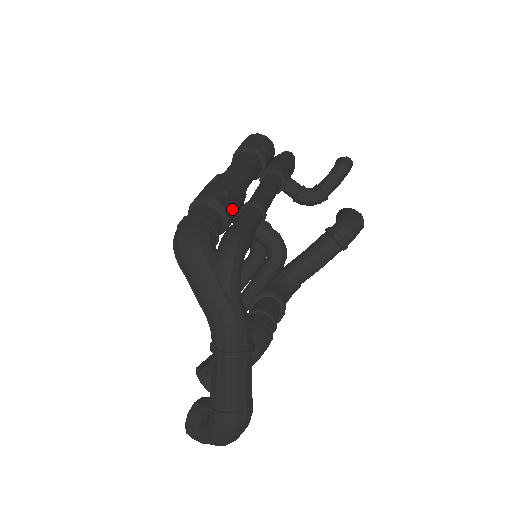
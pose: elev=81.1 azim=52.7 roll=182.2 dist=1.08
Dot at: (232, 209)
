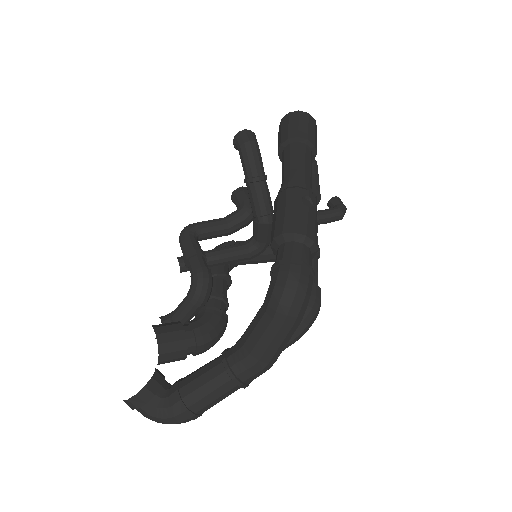
Dot at: occluded
